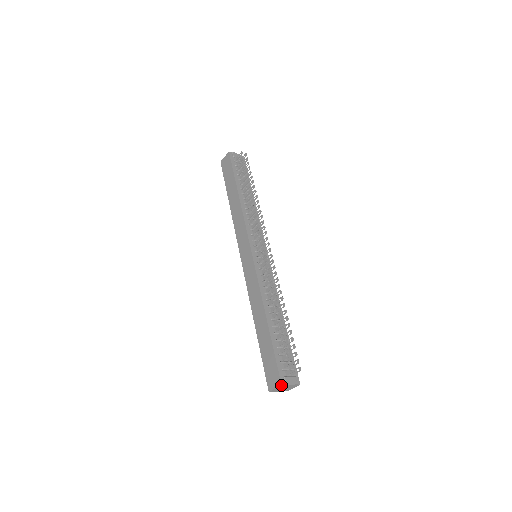
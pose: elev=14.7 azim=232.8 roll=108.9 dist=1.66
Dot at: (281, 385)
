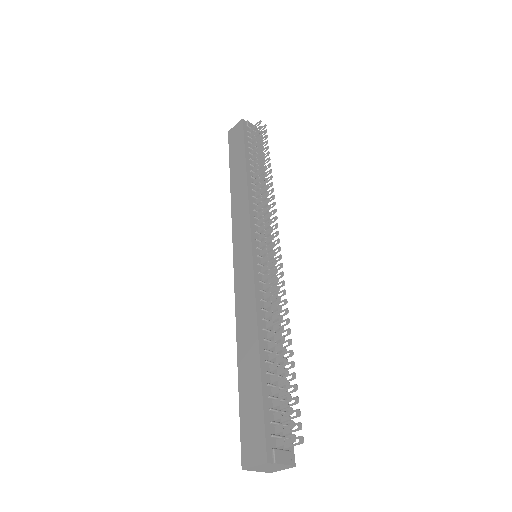
Dot at: (266, 462)
